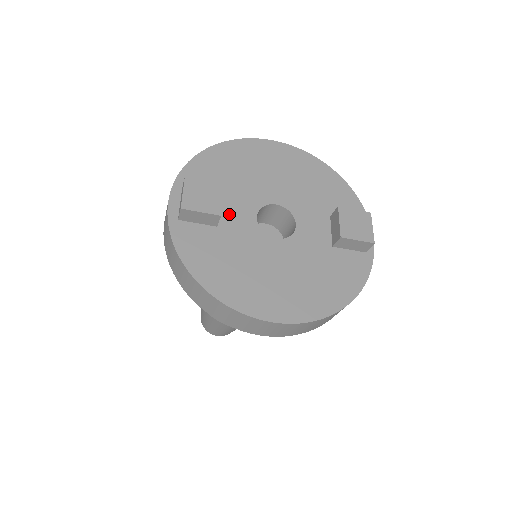
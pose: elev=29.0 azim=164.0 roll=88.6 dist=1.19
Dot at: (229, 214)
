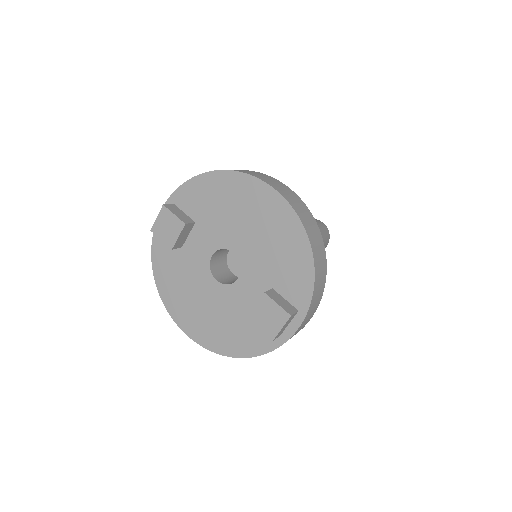
Dot at: (194, 242)
